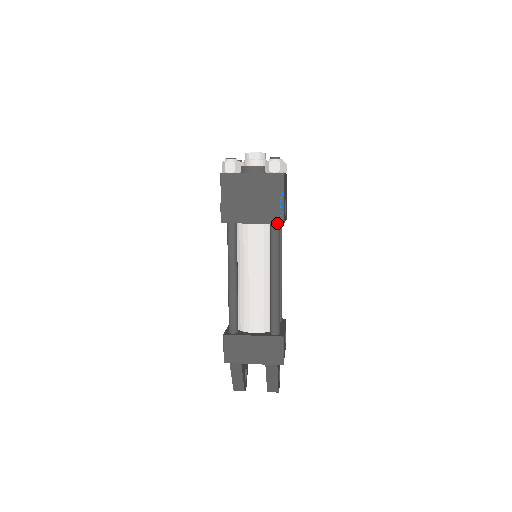
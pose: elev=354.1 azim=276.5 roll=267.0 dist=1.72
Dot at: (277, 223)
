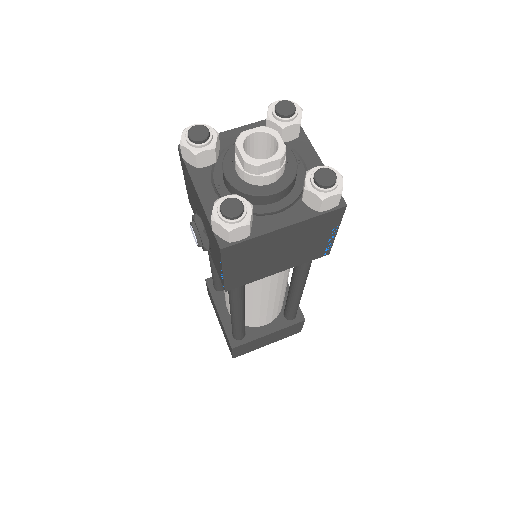
Dot at: occluded
